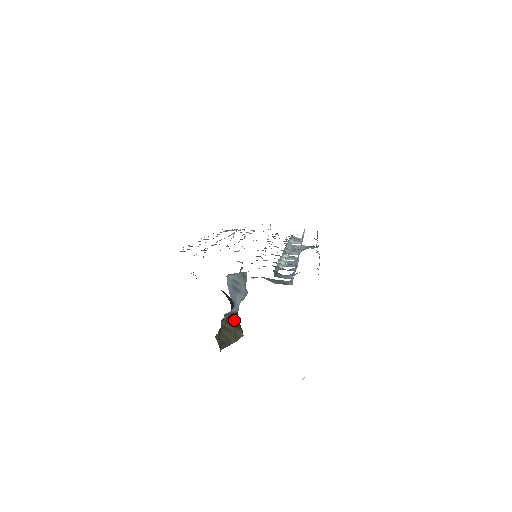
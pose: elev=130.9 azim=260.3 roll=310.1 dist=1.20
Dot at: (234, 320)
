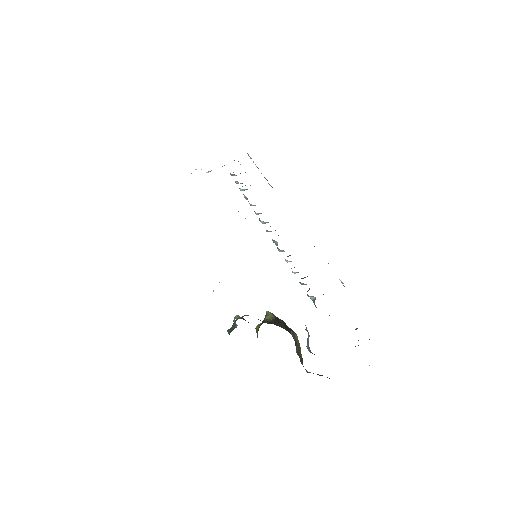
Dot at: (292, 336)
